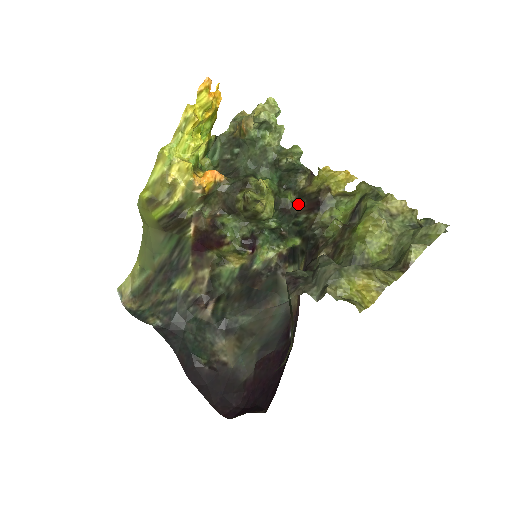
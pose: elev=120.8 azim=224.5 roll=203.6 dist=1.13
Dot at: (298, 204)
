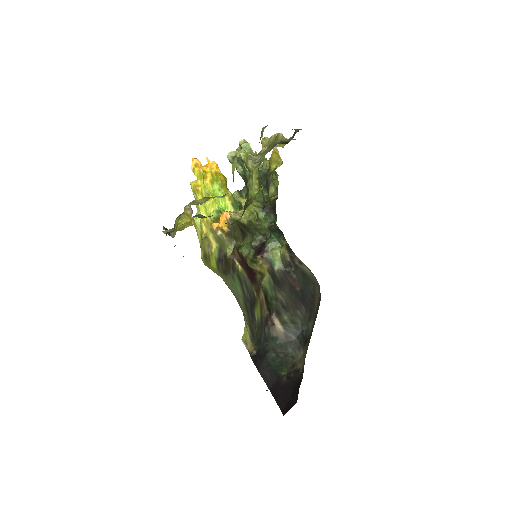
Dot at: (277, 198)
